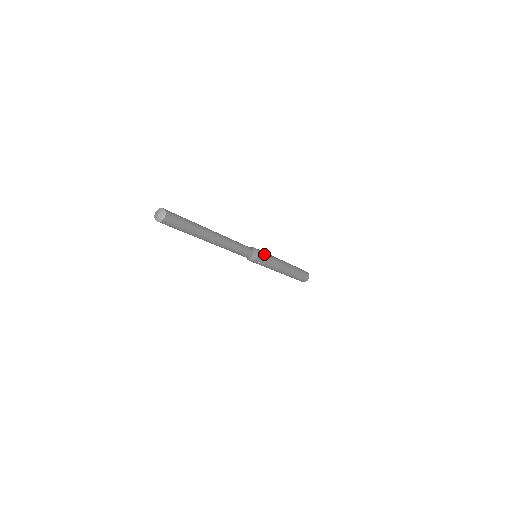
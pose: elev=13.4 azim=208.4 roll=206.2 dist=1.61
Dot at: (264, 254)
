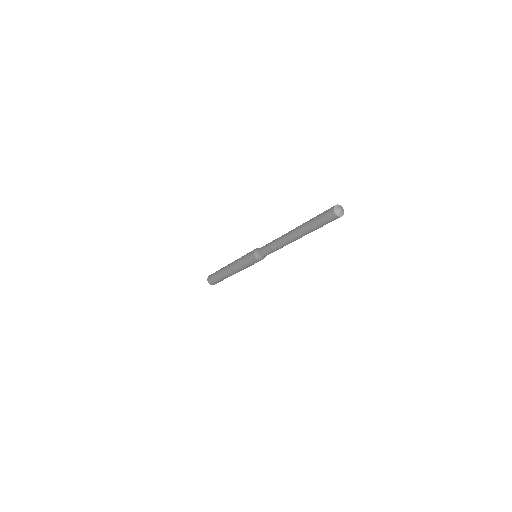
Dot at: occluded
